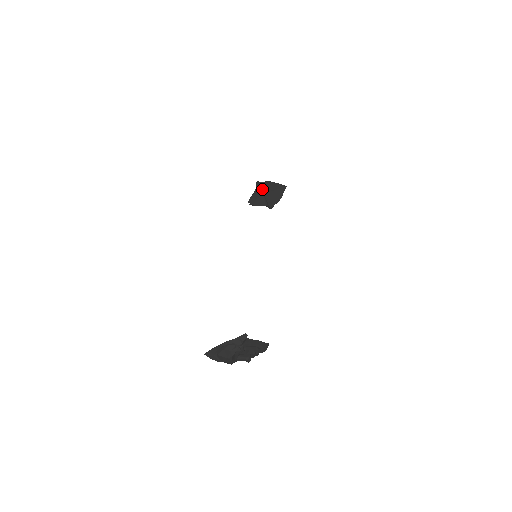
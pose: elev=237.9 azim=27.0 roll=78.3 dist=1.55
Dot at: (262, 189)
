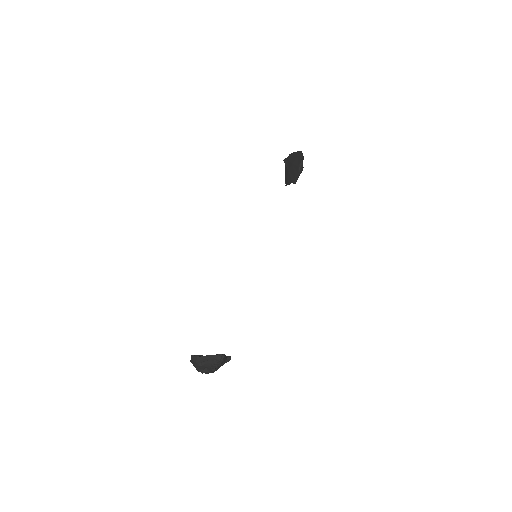
Dot at: (287, 166)
